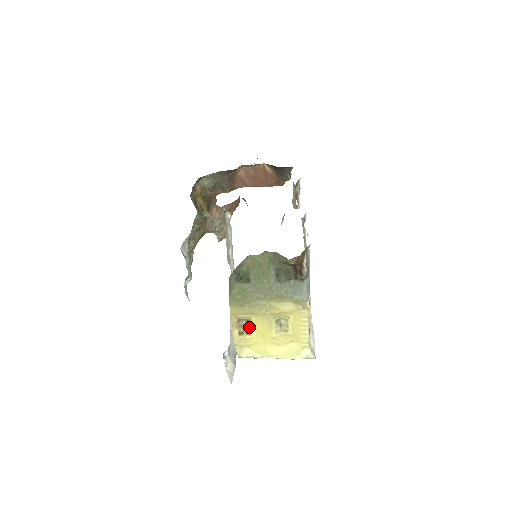
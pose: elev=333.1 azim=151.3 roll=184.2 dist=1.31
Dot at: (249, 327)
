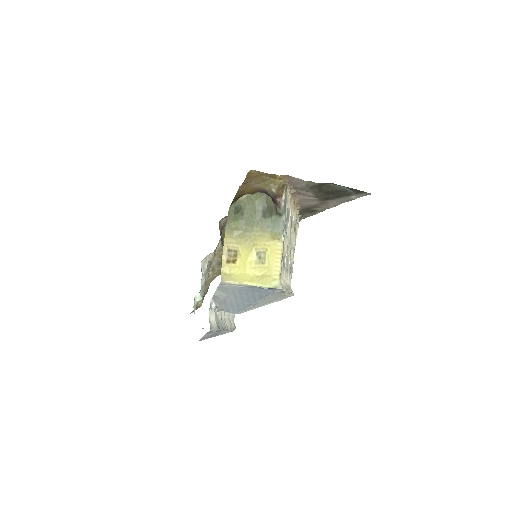
Dot at: (236, 258)
